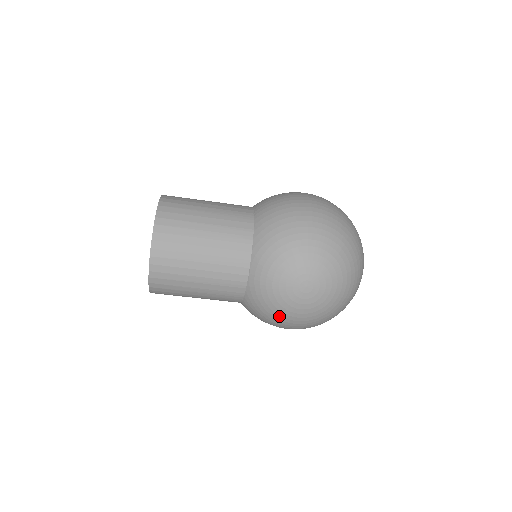
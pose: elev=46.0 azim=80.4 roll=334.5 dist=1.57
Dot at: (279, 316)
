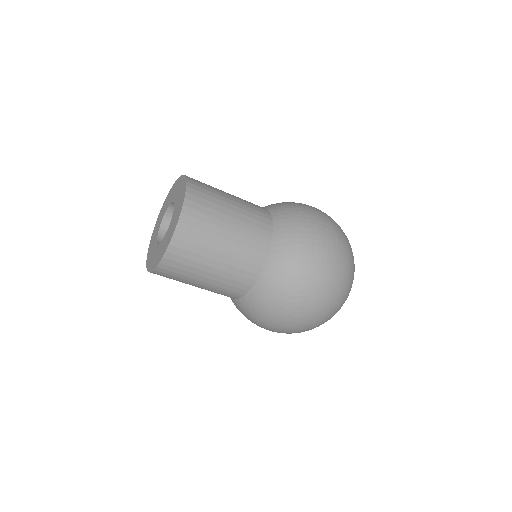
Dot at: (261, 325)
